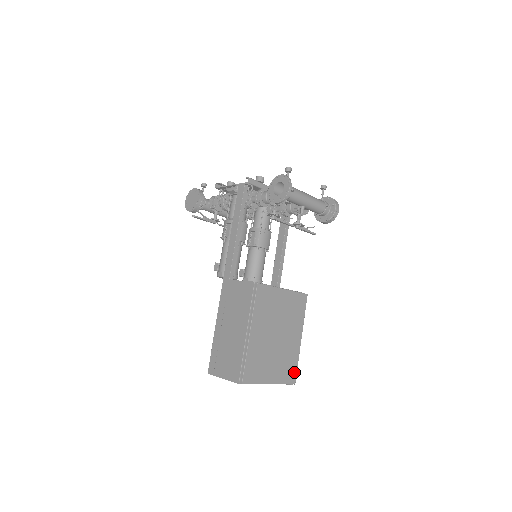
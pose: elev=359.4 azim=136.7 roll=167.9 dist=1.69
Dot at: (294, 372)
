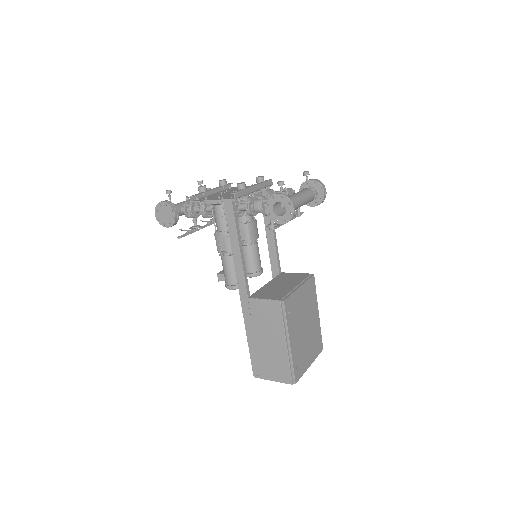
Dot at: (320, 342)
